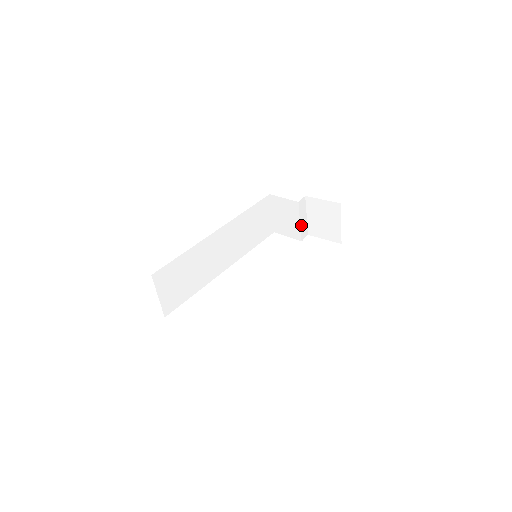
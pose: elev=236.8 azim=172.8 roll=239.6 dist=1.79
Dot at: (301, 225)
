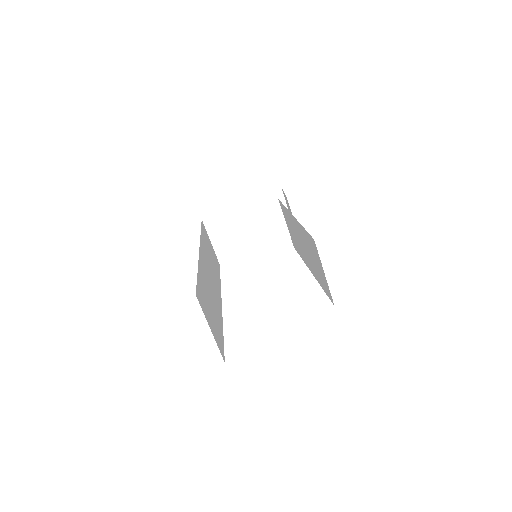
Dot at: (251, 233)
